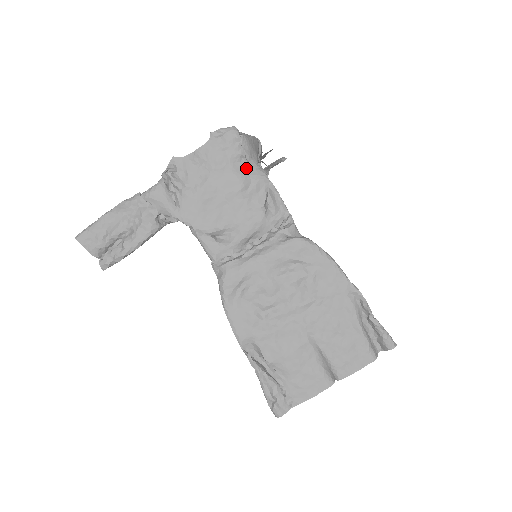
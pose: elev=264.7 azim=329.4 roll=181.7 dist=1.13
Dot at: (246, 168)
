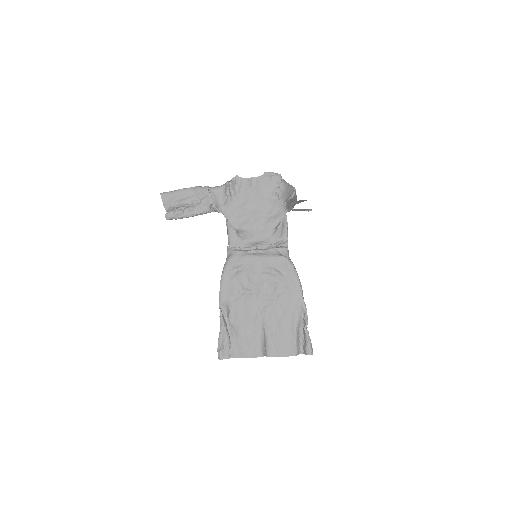
Dot at: (276, 202)
